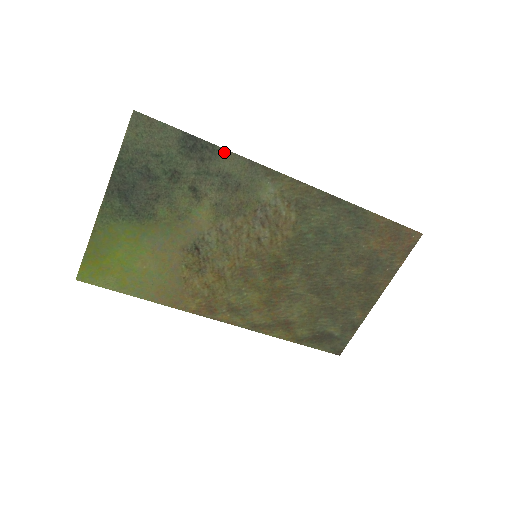
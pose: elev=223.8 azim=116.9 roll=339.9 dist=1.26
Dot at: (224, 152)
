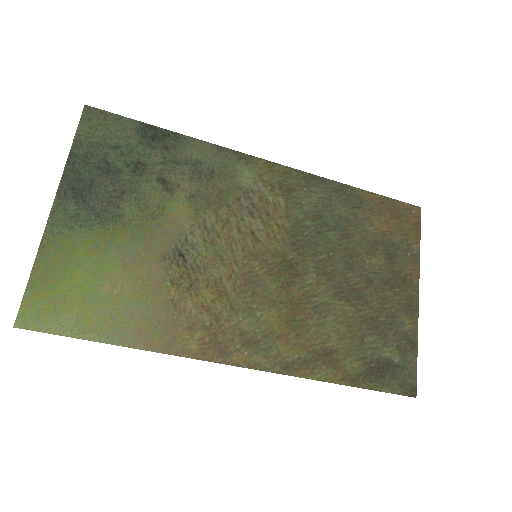
Dot at: (188, 139)
